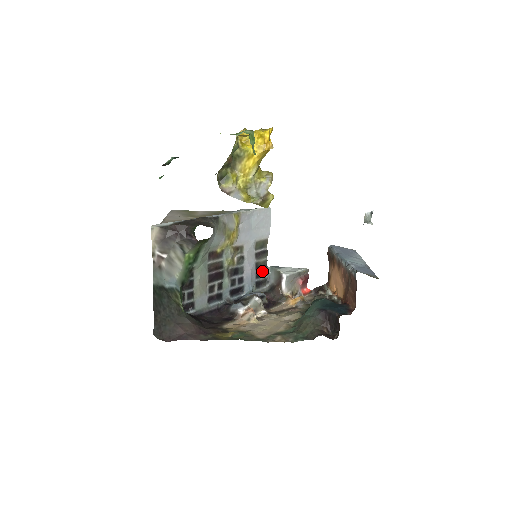
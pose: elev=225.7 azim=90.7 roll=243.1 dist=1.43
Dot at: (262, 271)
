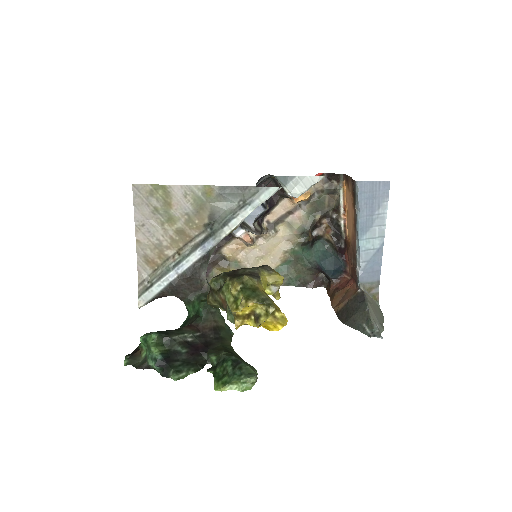
Dot at: (264, 180)
